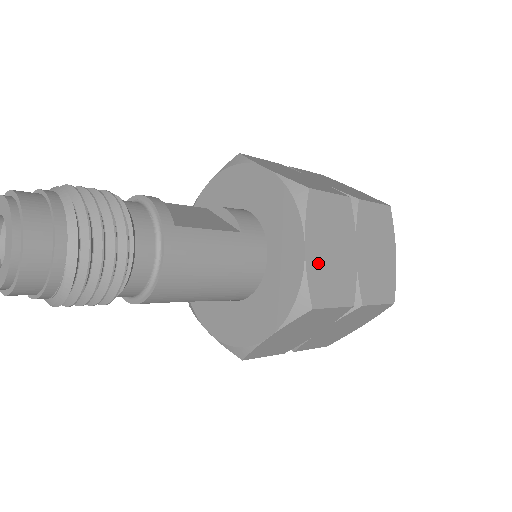
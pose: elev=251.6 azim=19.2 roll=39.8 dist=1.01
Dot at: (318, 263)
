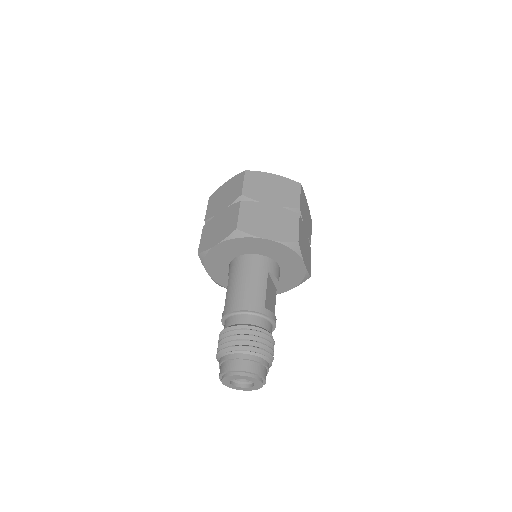
Dot at: occluded
